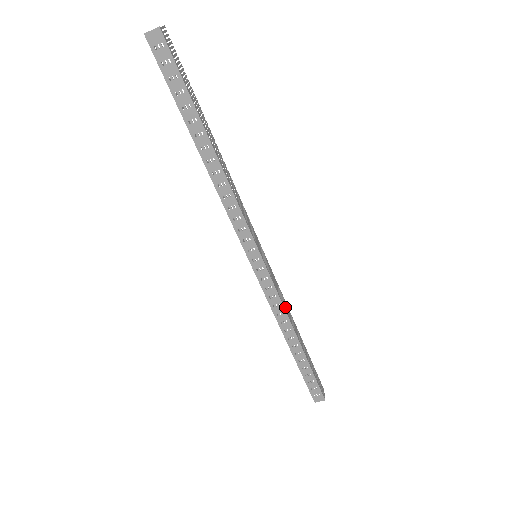
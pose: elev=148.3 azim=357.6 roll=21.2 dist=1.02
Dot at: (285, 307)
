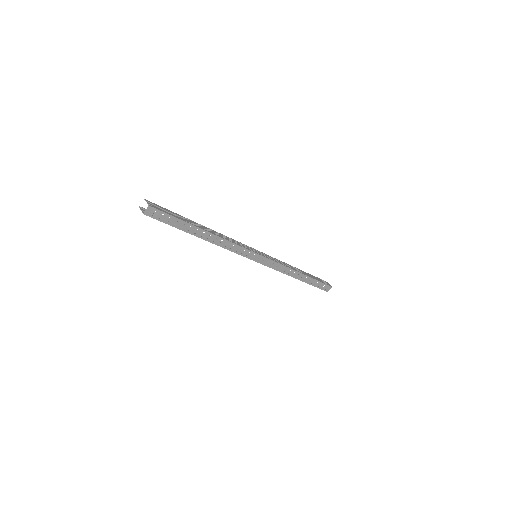
Dot at: (285, 265)
